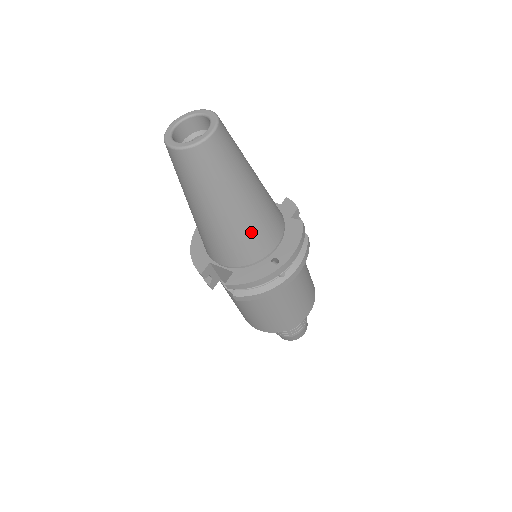
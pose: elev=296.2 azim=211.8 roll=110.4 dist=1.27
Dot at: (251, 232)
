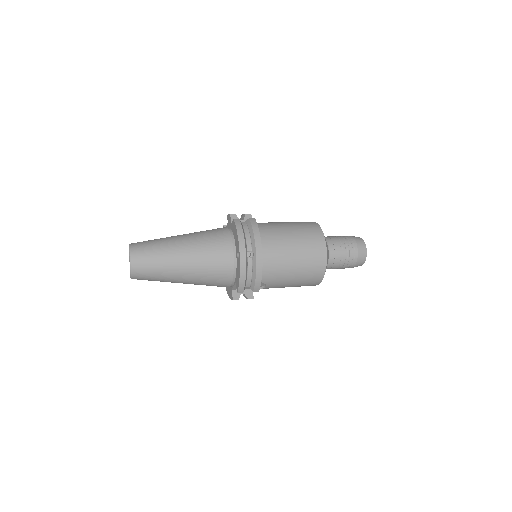
Dot at: (208, 260)
